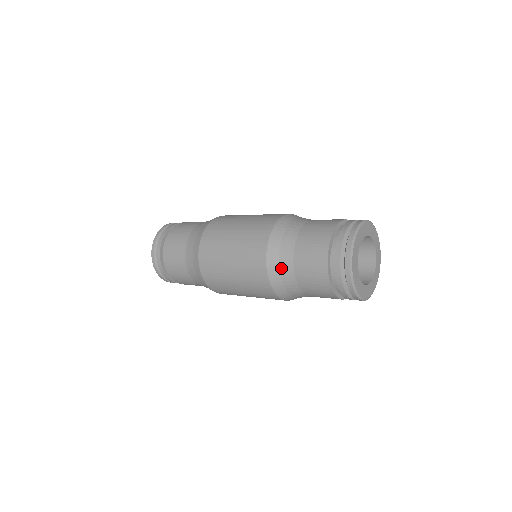
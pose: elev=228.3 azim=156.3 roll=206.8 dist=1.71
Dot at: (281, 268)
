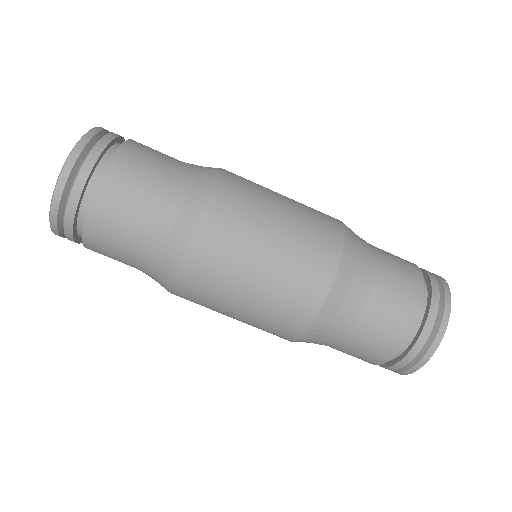
Dot at: (339, 316)
